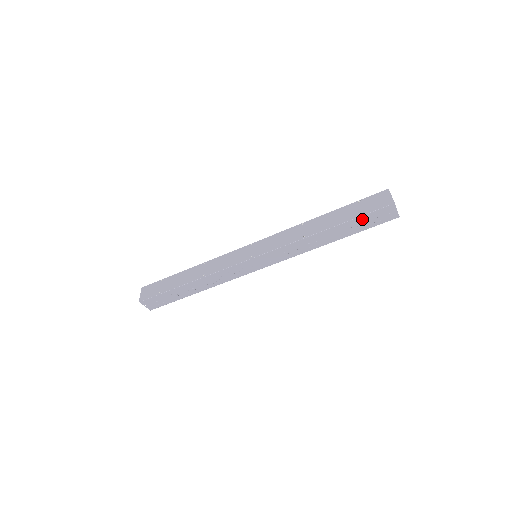
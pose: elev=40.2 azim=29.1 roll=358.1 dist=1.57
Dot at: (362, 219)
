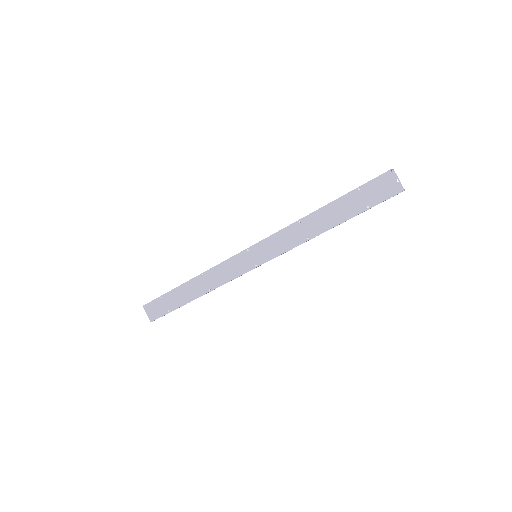
Dot at: (368, 209)
